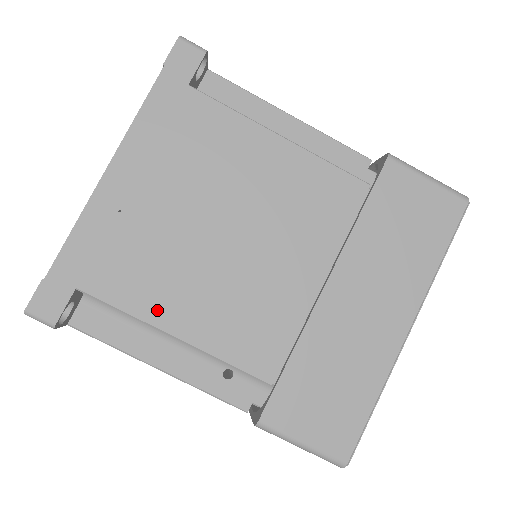
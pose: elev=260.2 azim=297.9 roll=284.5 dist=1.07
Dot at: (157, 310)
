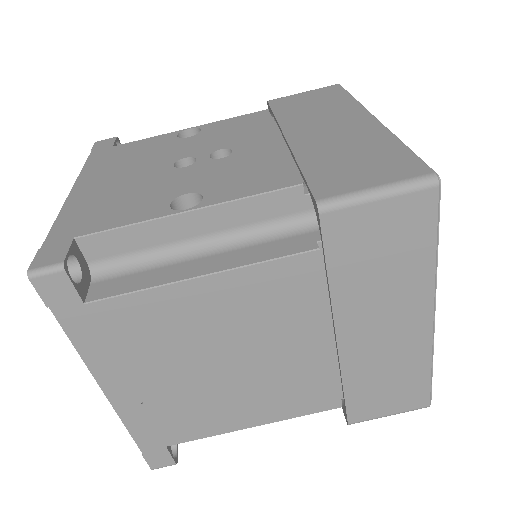
Dot at: (227, 425)
